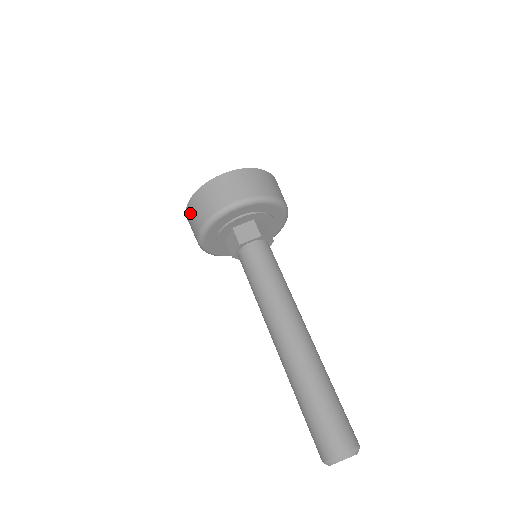
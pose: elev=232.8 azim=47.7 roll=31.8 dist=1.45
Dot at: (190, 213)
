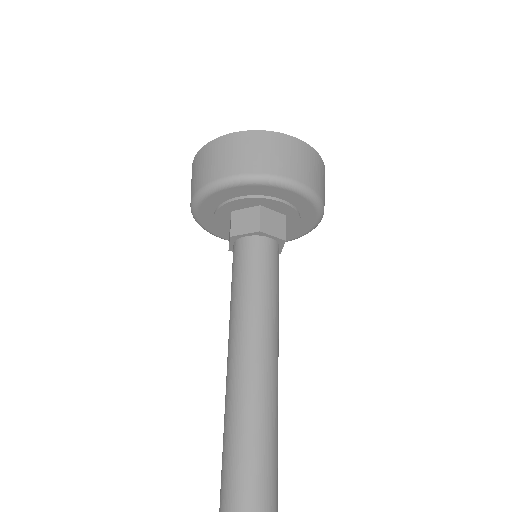
Dot at: (226, 146)
